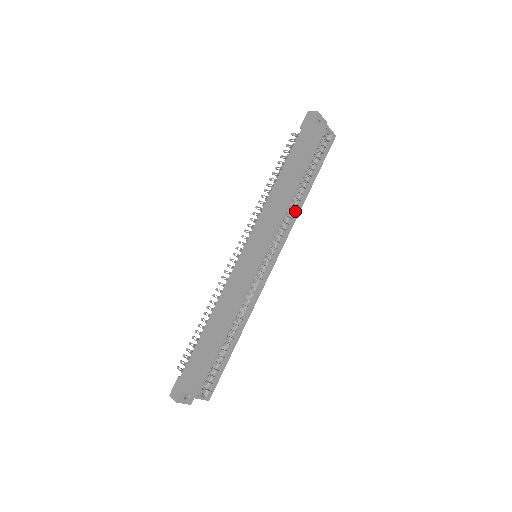
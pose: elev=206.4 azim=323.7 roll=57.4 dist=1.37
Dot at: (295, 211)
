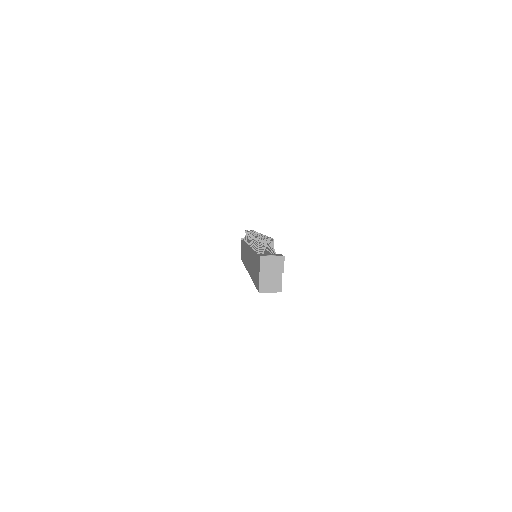
Dot at: occluded
